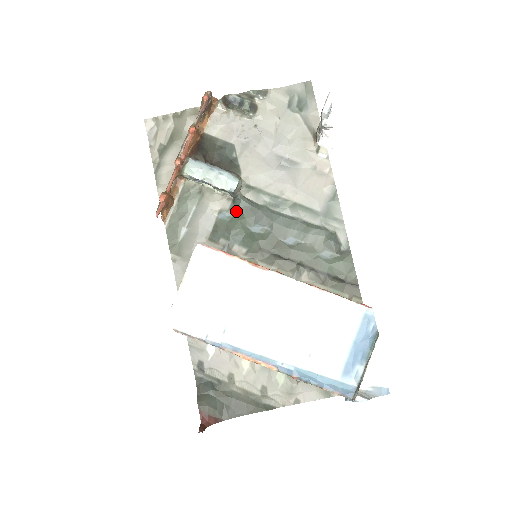
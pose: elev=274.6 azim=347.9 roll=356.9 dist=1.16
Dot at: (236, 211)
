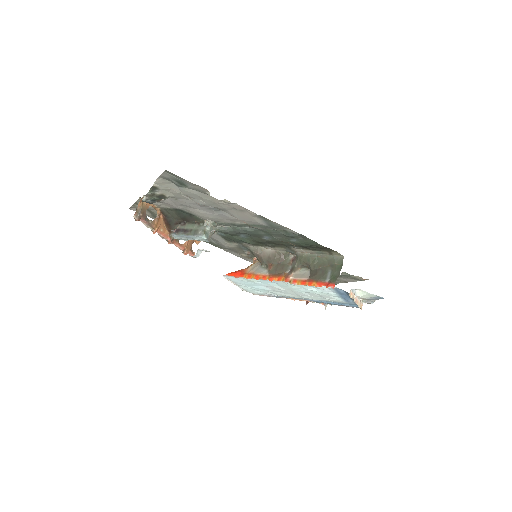
Dot at: (223, 233)
